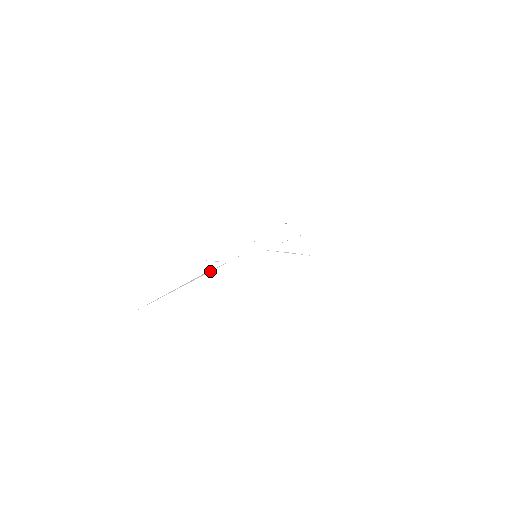
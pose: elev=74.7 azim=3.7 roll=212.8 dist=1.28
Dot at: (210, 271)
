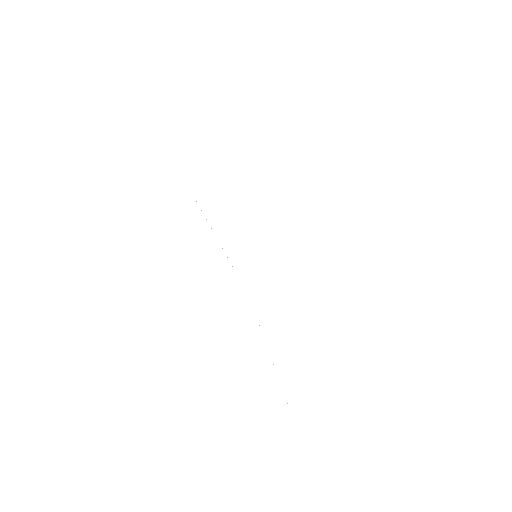
Dot at: occluded
